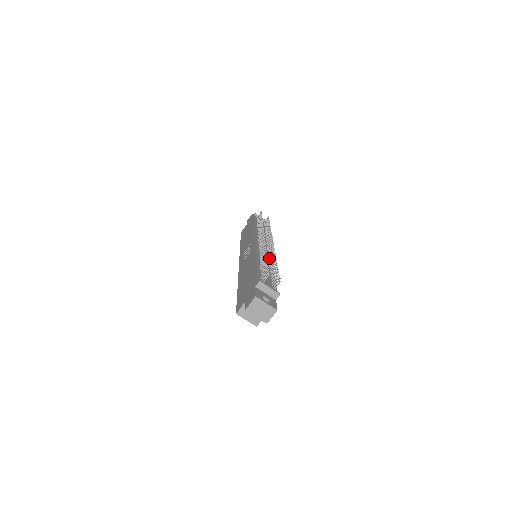
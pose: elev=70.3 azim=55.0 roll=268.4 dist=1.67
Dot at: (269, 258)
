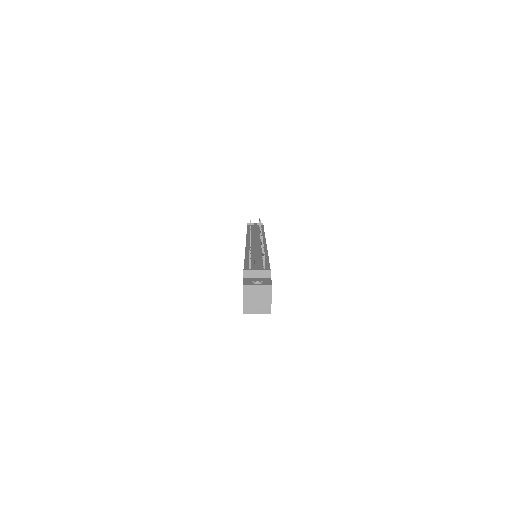
Dot at: (261, 249)
